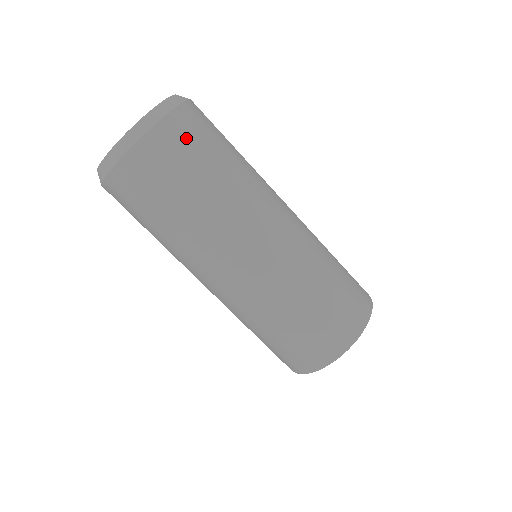
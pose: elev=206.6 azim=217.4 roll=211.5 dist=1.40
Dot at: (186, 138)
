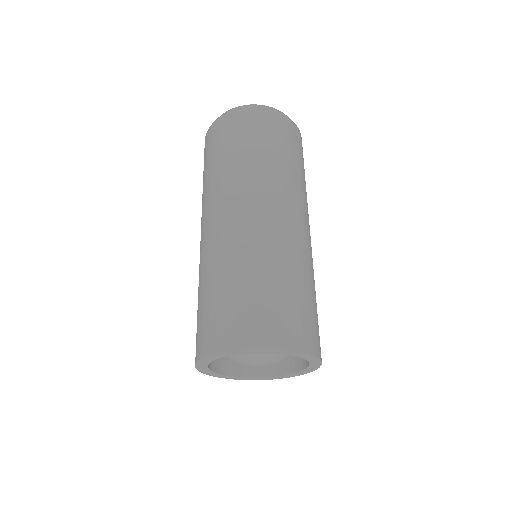
Dot at: (296, 139)
